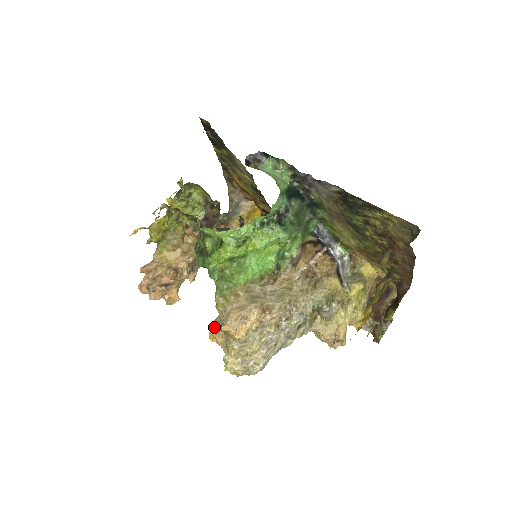
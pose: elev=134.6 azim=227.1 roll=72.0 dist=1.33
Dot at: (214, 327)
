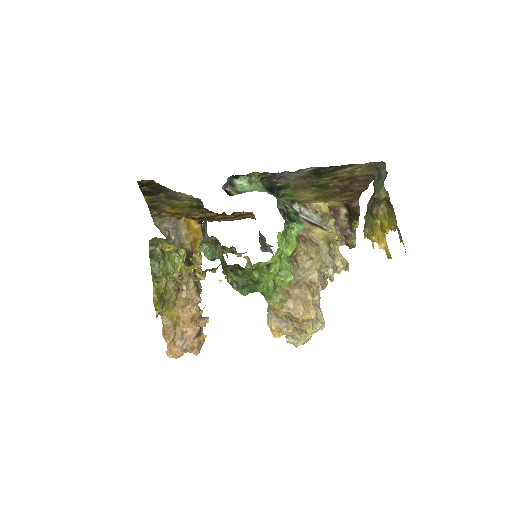
Dot at: (277, 327)
